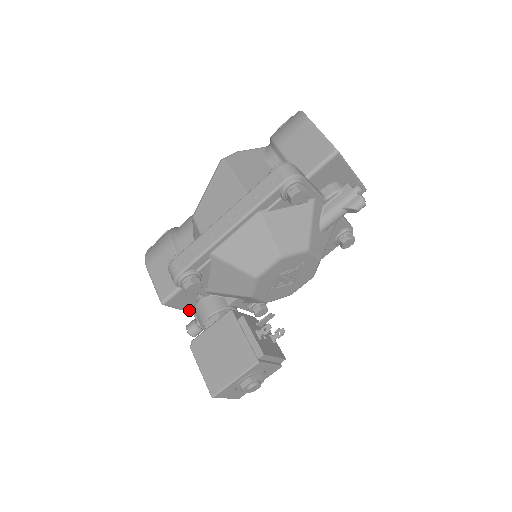
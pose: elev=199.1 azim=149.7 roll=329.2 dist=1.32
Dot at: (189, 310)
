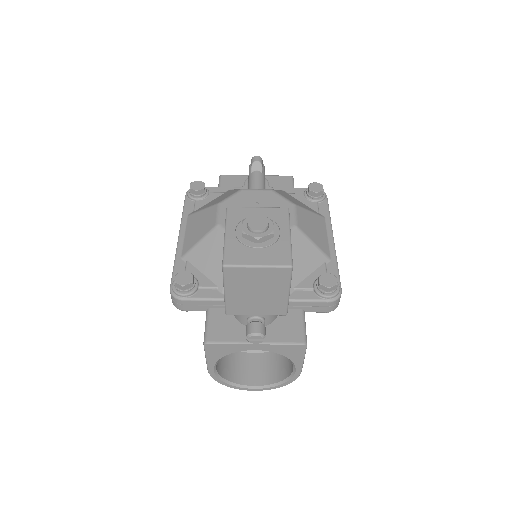
Dot at: occluded
